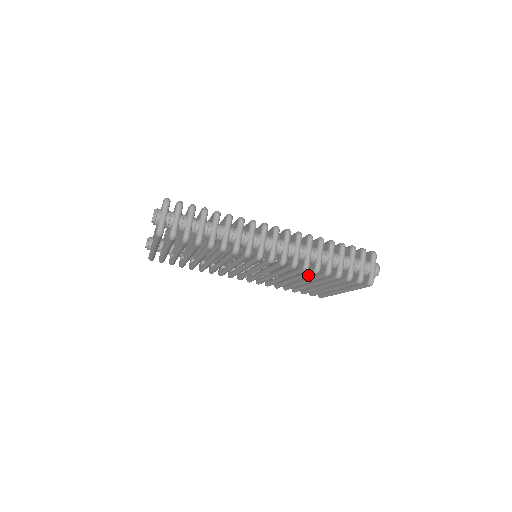
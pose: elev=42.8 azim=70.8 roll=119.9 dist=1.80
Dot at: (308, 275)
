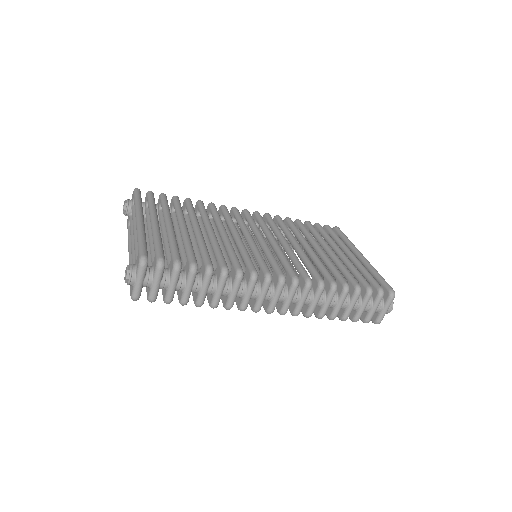
Dot at: occluded
